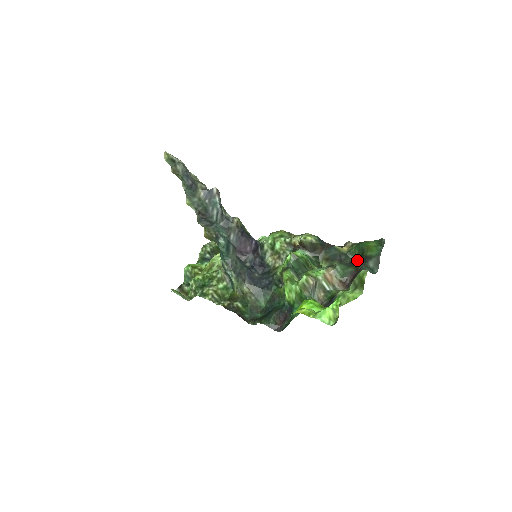
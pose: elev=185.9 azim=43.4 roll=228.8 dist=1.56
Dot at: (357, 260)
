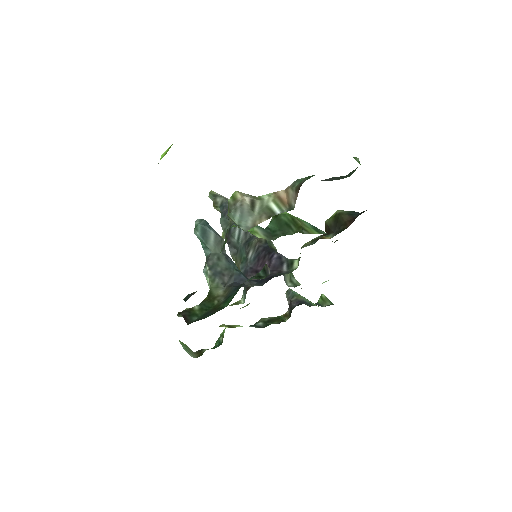
Dot at: occluded
